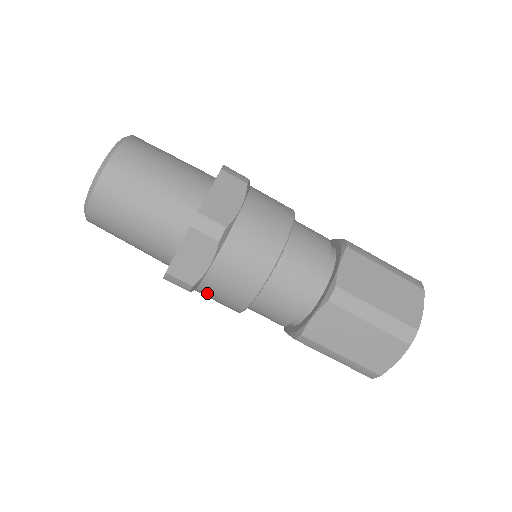
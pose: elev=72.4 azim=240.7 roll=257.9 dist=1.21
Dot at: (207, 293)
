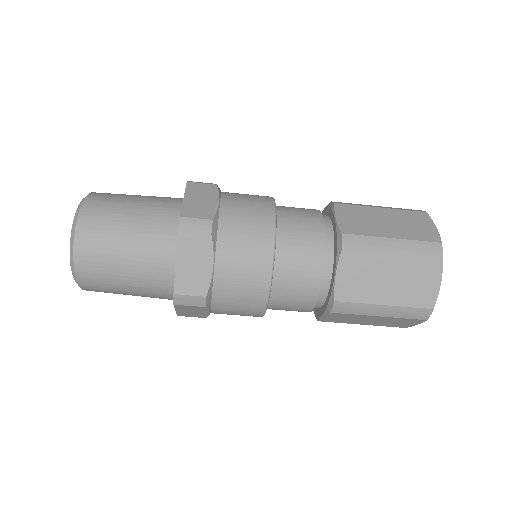
Dot at: (223, 303)
